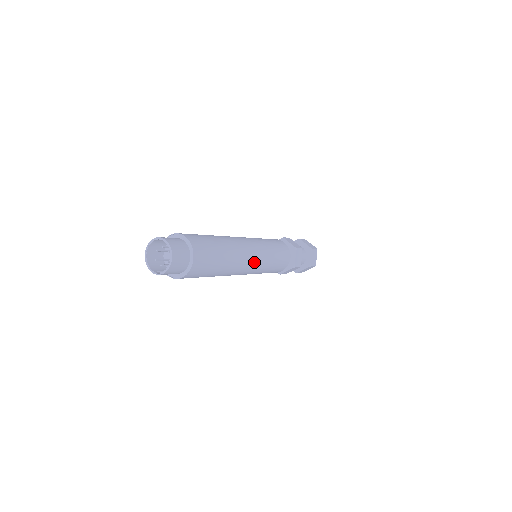
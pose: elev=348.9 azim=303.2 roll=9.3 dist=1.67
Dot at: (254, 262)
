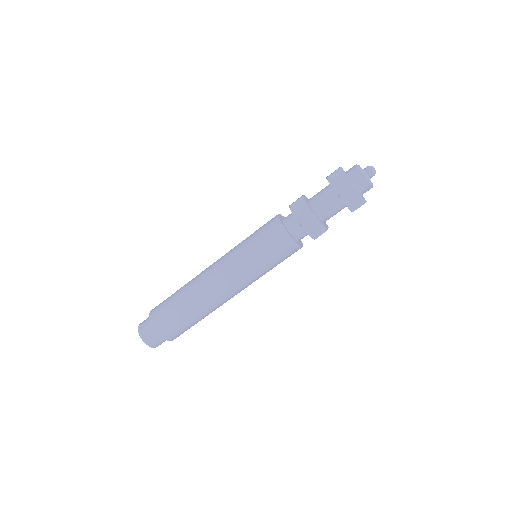
Dot at: (236, 288)
